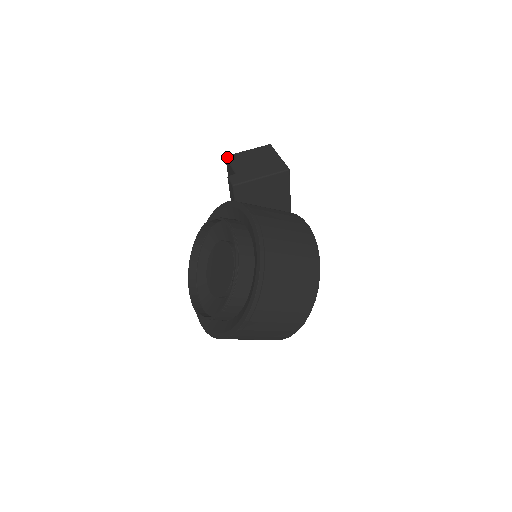
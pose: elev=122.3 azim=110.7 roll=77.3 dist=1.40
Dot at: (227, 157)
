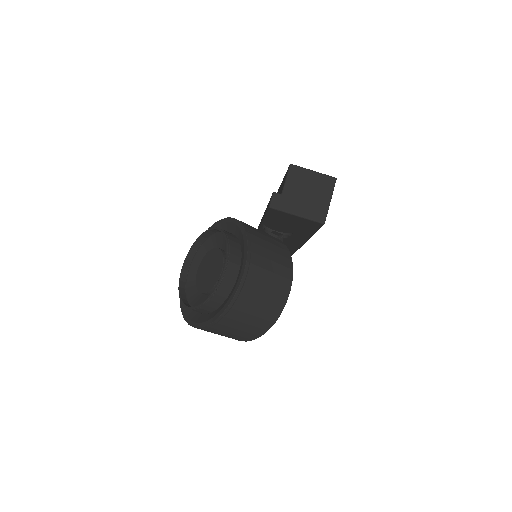
Dot at: (290, 167)
